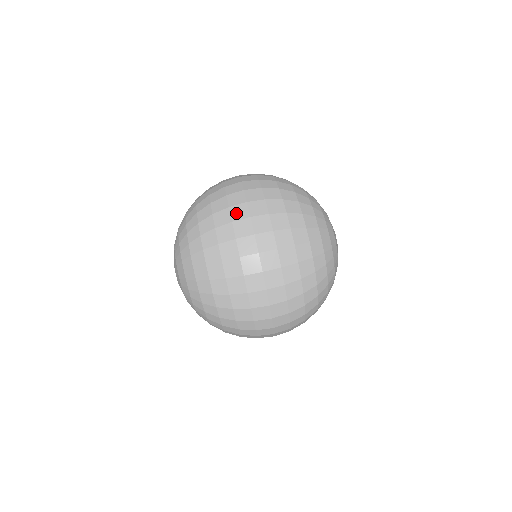
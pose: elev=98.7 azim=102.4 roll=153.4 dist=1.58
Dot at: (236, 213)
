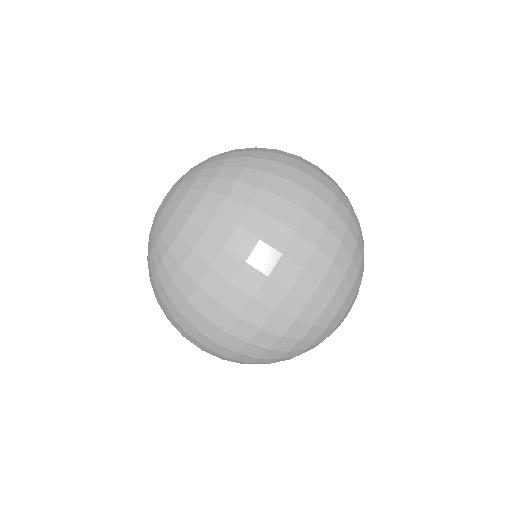
Dot at: (259, 256)
